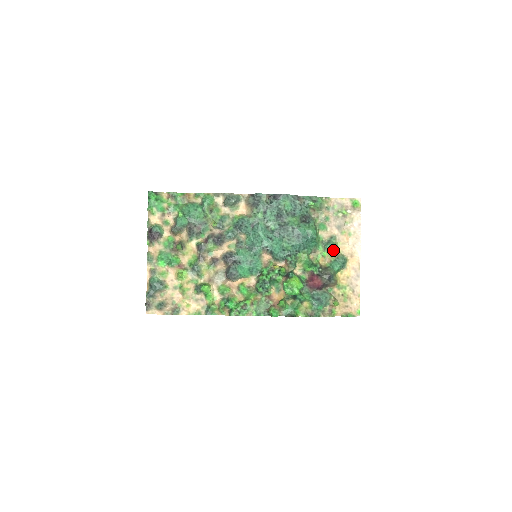
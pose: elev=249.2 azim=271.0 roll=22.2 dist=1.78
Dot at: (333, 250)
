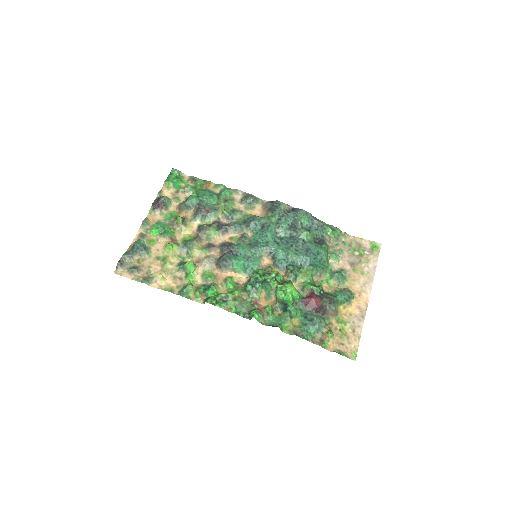
Dot at: (341, 280)
